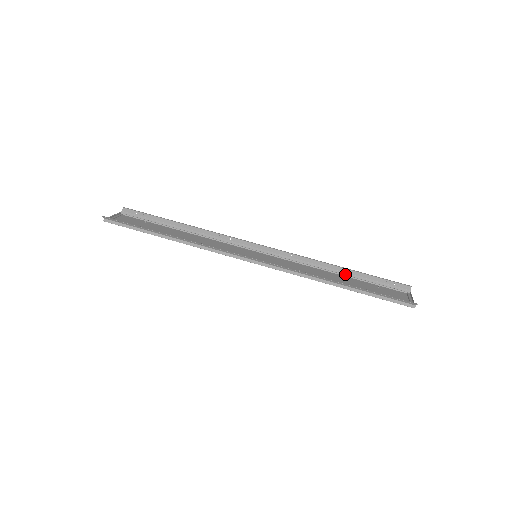
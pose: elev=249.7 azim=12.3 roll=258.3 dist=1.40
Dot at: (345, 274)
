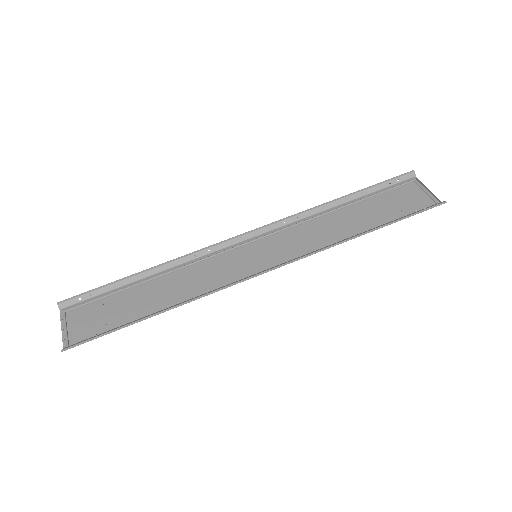
Dot at: (347, 203)
